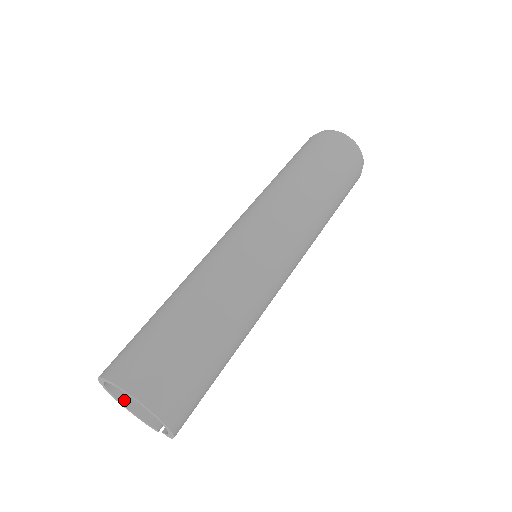
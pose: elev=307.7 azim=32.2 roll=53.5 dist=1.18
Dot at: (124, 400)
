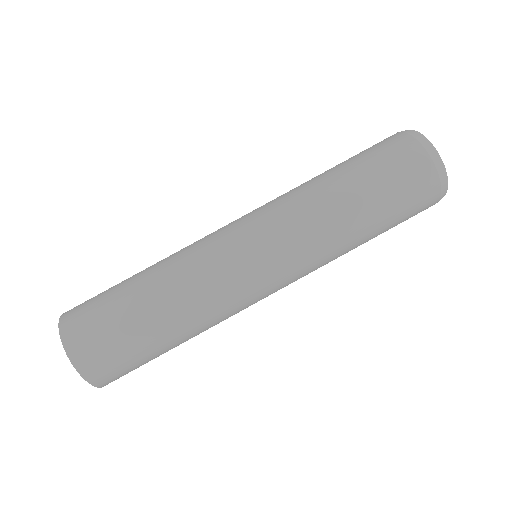
Dot at: occluded
